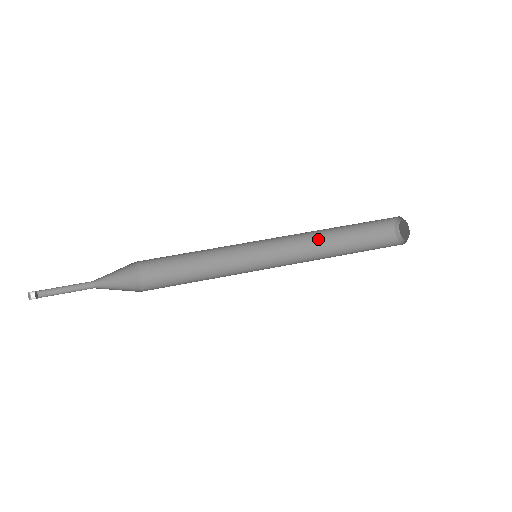
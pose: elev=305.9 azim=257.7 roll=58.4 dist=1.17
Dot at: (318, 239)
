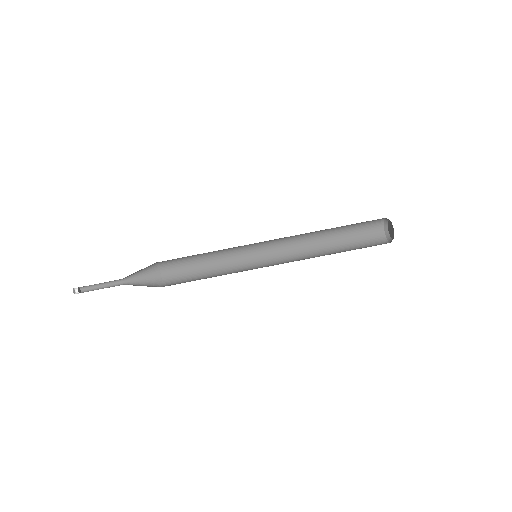
Dot at: (312, 237)
